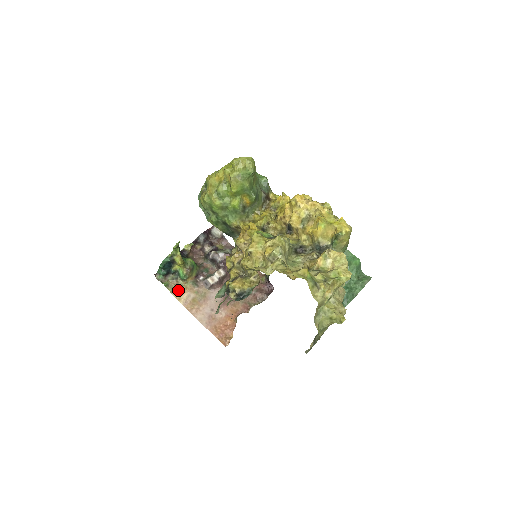
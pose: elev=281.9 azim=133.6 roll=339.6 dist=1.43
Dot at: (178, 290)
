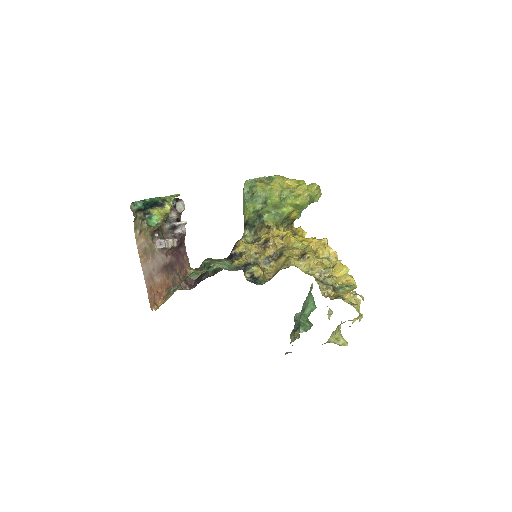
Dot at: (140, 231)
